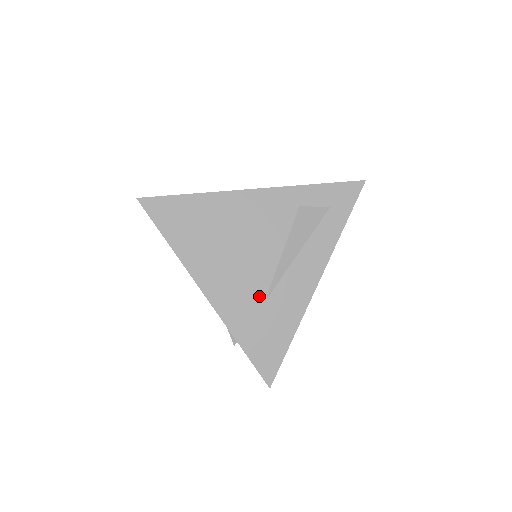
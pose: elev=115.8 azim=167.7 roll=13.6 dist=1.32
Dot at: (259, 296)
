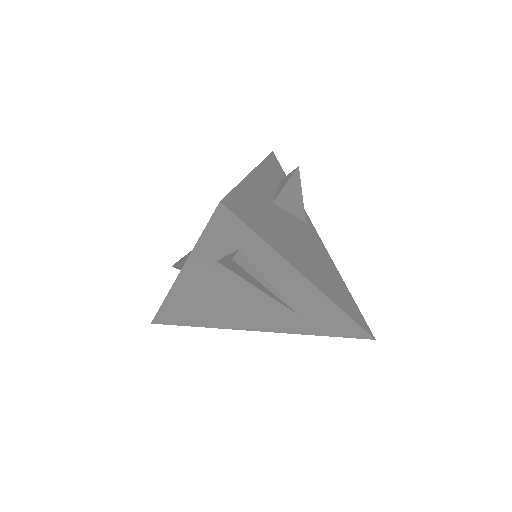
Dot at: (288, 314)
